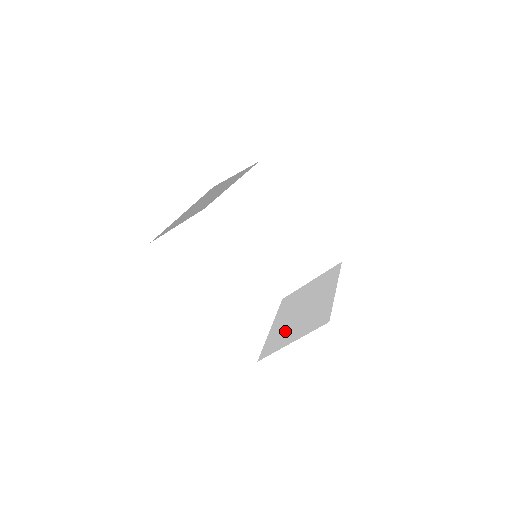
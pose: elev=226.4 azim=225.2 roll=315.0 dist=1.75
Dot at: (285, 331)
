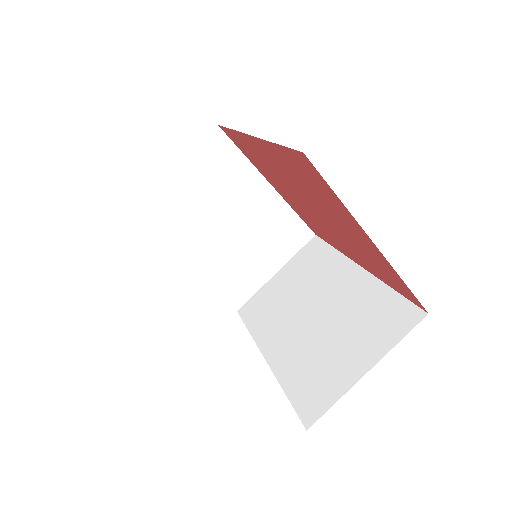
Dot at: occluded
